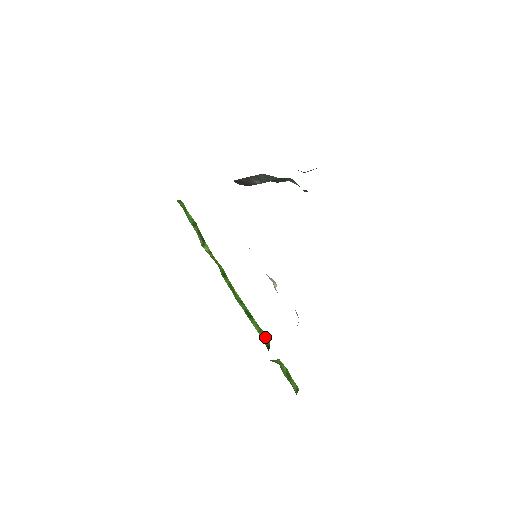
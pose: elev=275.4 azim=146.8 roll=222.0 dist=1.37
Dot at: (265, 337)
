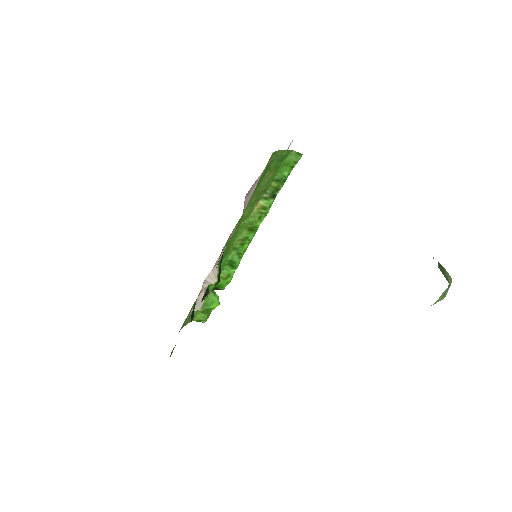
Dot at: (222, 284)
